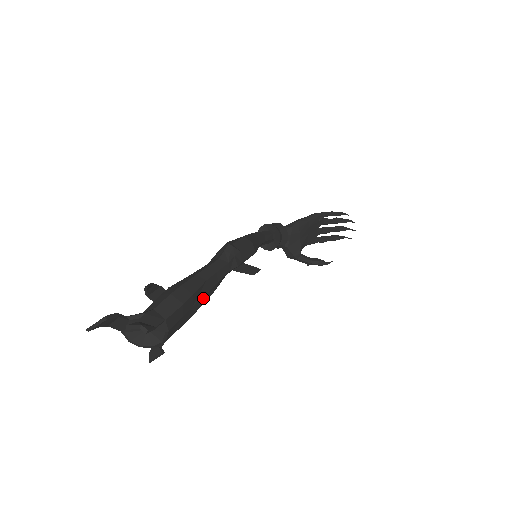
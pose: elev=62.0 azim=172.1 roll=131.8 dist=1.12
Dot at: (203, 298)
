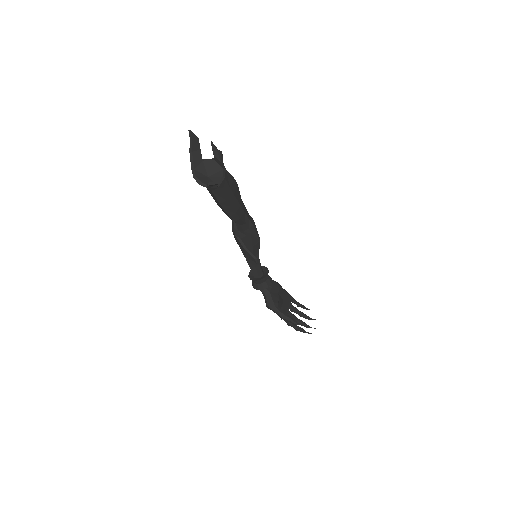
Dot at: (237, 204)
